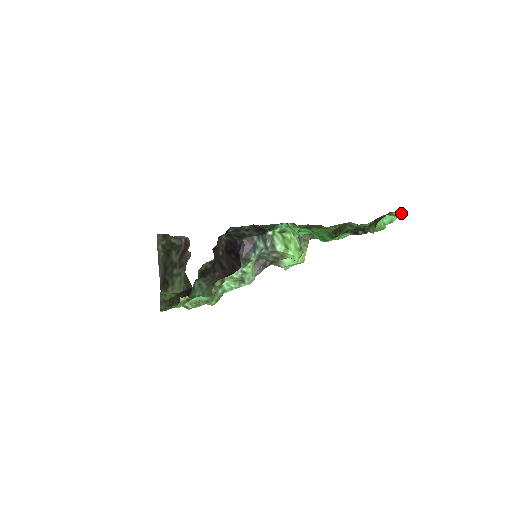
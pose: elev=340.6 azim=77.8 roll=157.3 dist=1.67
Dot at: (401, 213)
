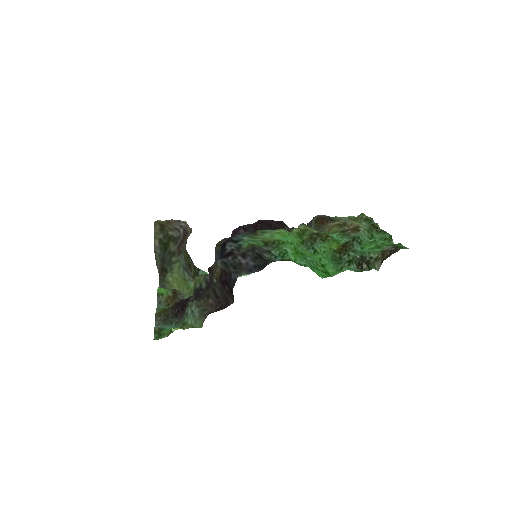
Dot at: occluded
